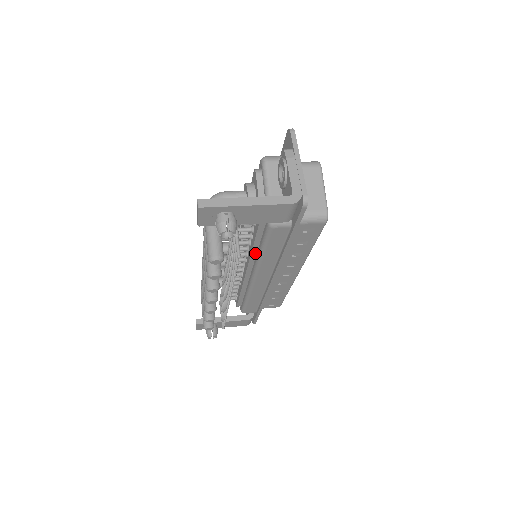
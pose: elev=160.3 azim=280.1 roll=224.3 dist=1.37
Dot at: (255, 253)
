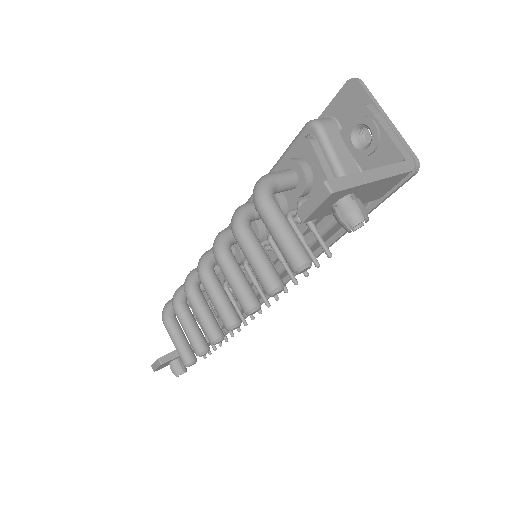
Dot at: occluded
